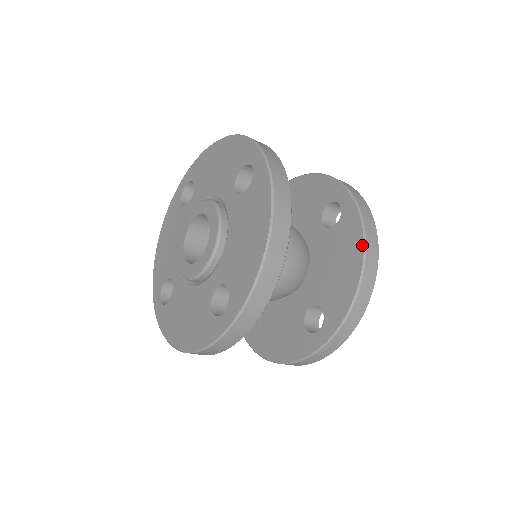
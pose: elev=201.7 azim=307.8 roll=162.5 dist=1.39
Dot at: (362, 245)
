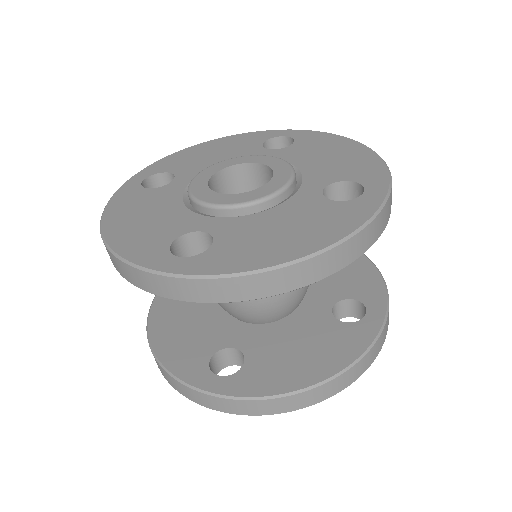
Dot at: occluded
